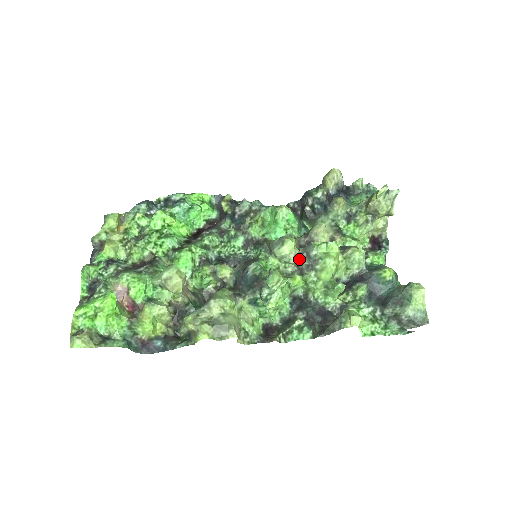
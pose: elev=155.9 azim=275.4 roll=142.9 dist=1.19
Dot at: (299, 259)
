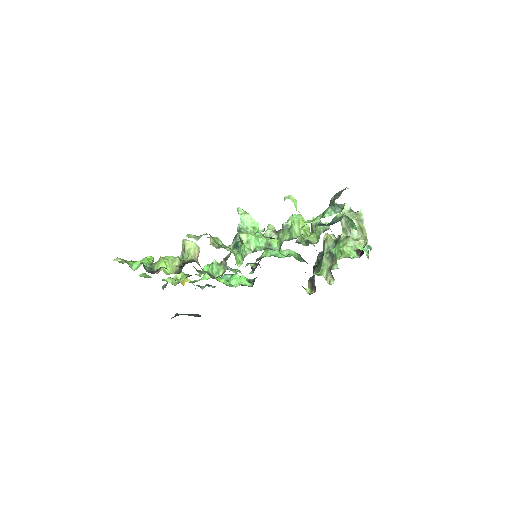
Dot at: (277, 232)
